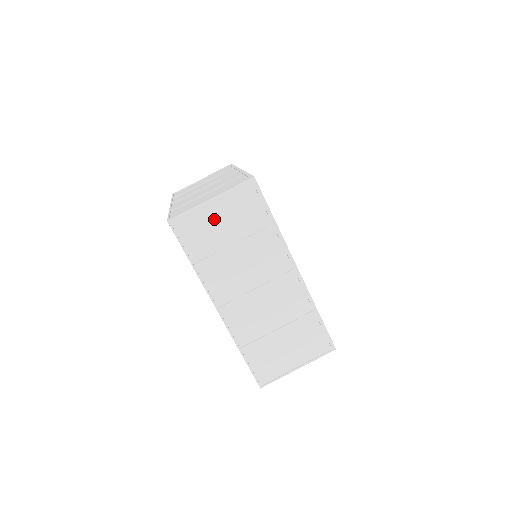
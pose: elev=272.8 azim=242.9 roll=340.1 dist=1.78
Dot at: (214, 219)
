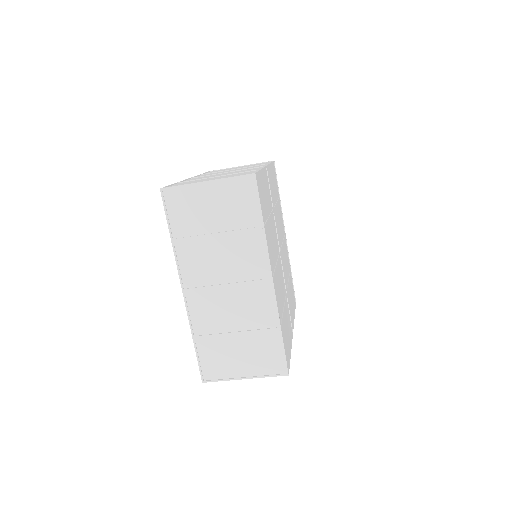
Dot at: (204, 202)
